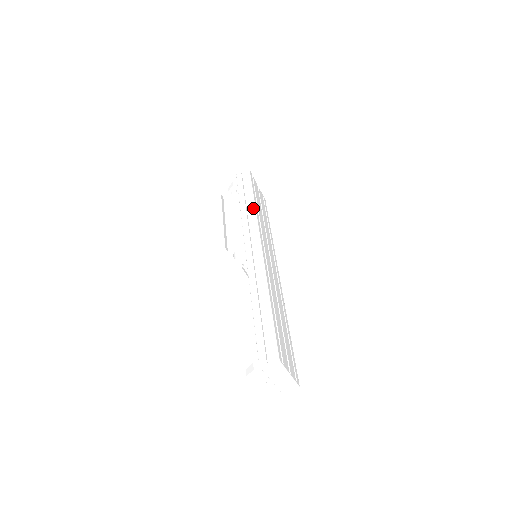
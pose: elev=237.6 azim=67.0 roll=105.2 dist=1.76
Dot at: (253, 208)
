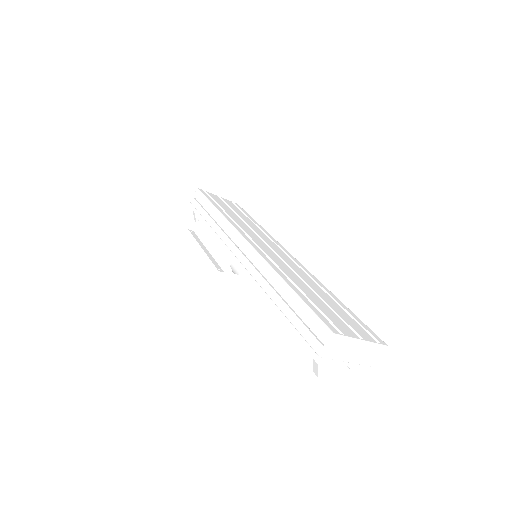
Dot at: (219, 216)
